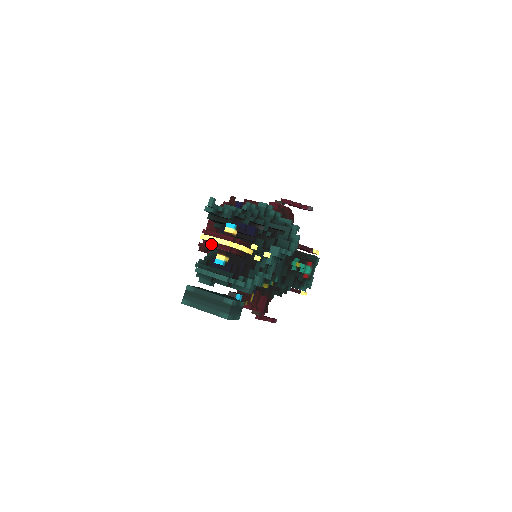
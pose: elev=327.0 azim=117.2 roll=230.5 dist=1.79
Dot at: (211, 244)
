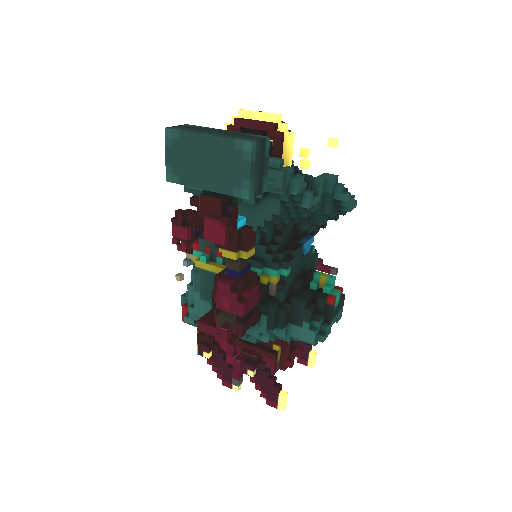
Dot at: (246, 119)
